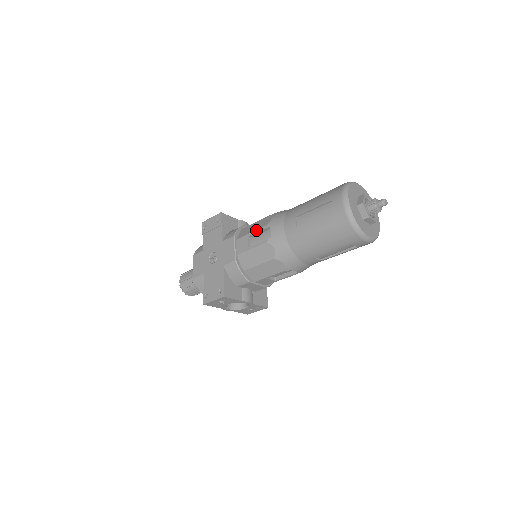
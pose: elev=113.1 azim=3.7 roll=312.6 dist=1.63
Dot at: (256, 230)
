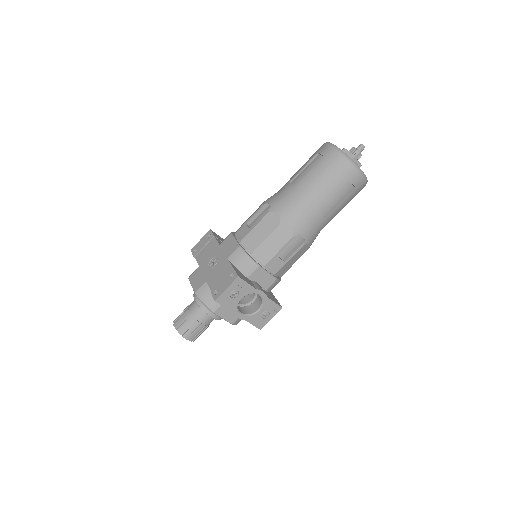
Dot at: occluded
